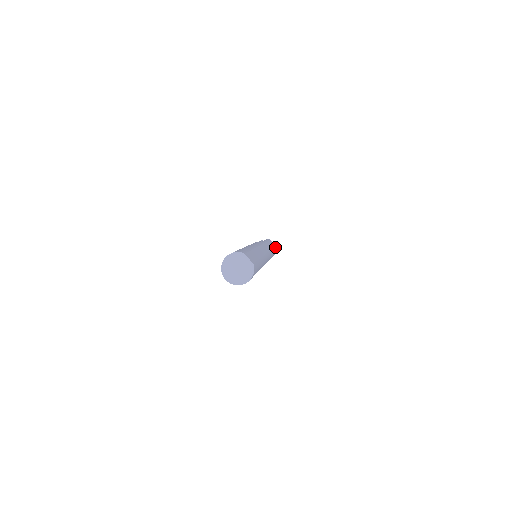
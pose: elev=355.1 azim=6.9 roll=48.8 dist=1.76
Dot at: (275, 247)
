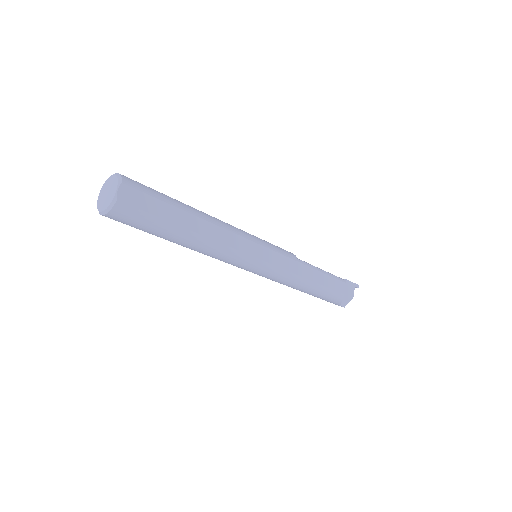
Dot at: (340, 294)
